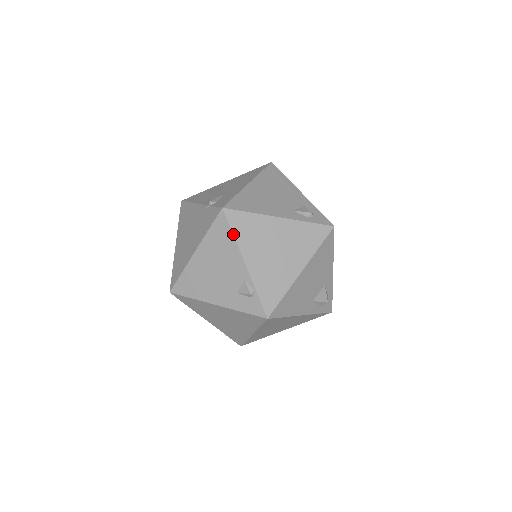
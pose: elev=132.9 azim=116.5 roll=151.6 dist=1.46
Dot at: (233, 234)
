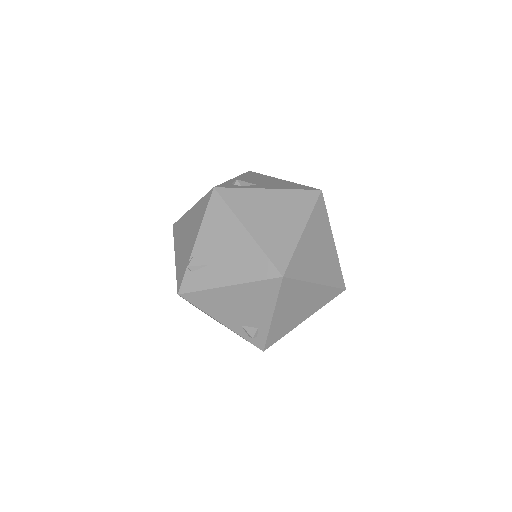
Dot at: occluded
